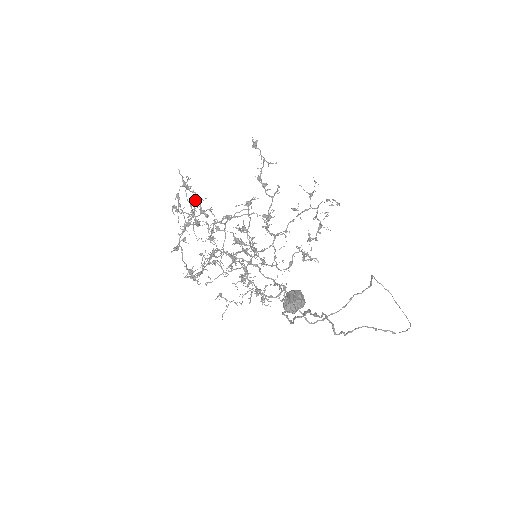
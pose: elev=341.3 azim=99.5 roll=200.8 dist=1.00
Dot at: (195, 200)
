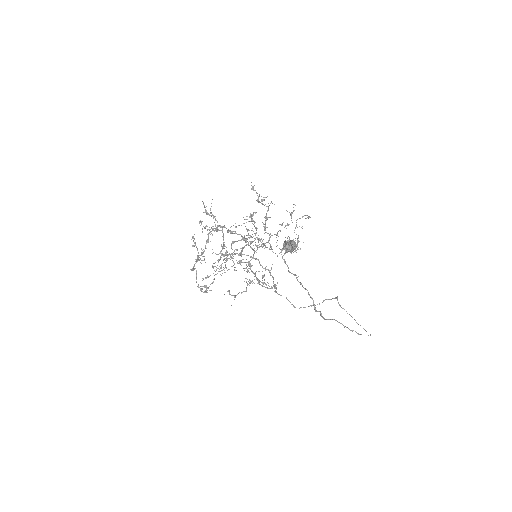
Dot at: occluded
